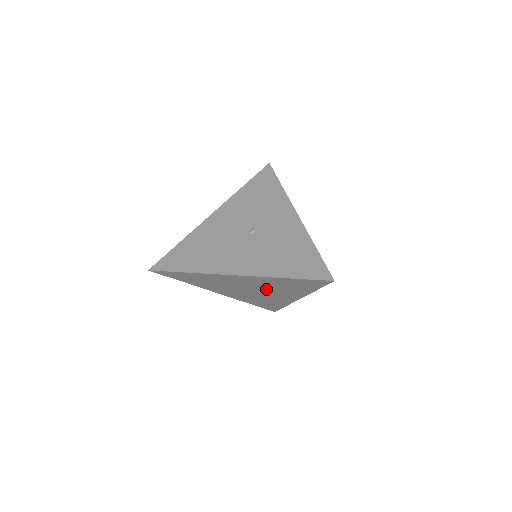
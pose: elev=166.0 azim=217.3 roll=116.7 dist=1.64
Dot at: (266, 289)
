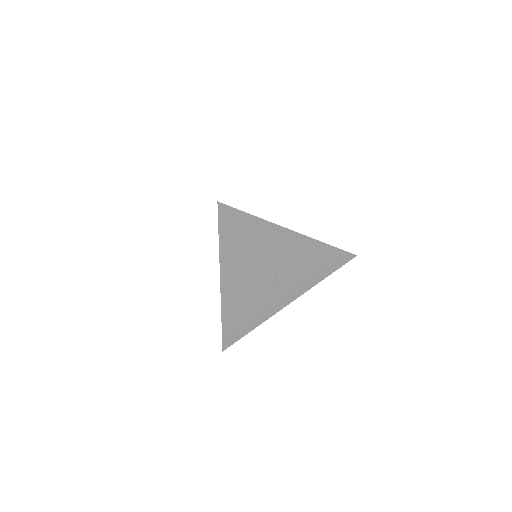
Dot at: (286, 273)
